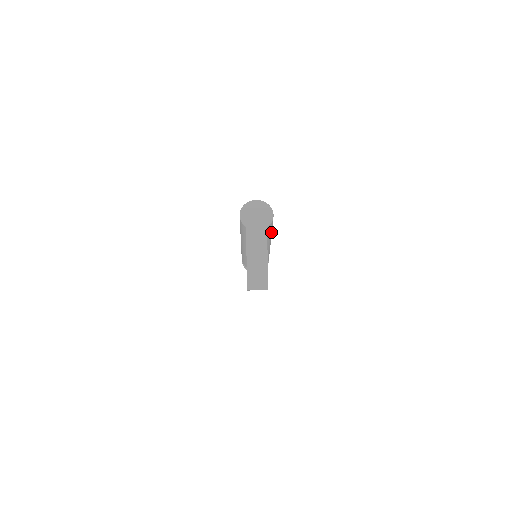
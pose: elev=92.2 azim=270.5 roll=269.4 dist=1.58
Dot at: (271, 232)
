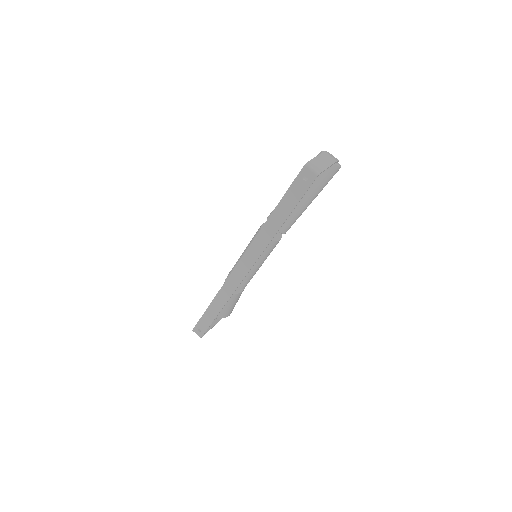
Dot at: (324, 185)
